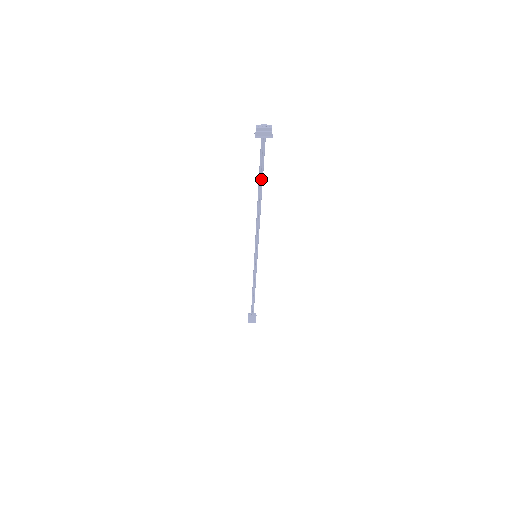
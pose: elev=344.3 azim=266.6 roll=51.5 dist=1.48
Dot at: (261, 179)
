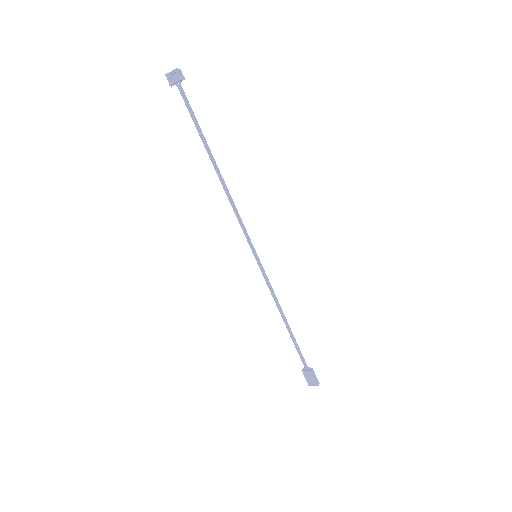
Dot at: (202, 137)
